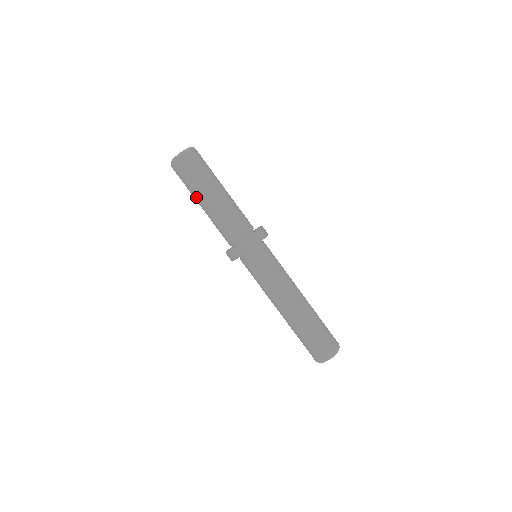
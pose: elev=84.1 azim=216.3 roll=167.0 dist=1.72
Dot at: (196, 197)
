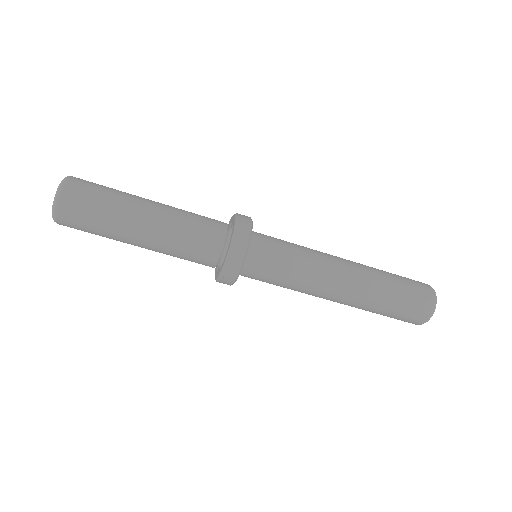
Dot at: occluded
